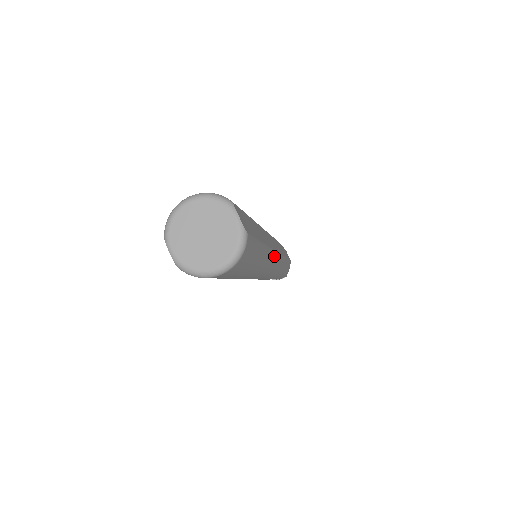
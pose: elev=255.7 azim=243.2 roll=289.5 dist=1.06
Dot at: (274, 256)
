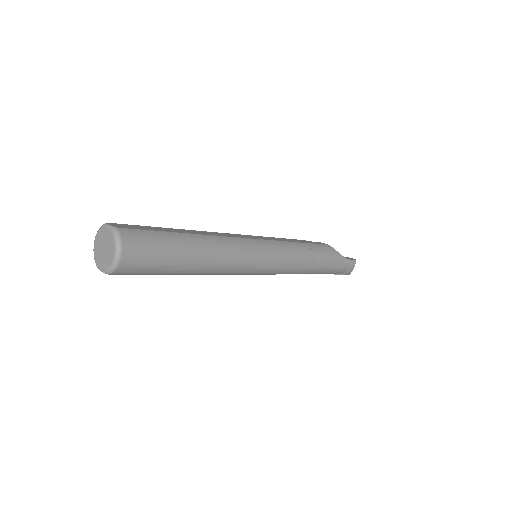
Dot at: (234, 240)
